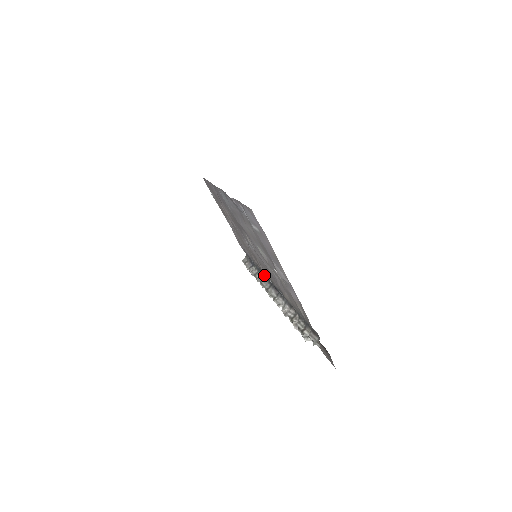
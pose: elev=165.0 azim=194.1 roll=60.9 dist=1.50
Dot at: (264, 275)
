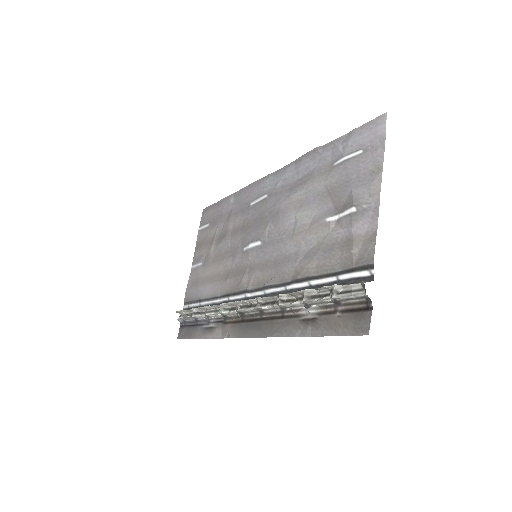
Dot at: occluded
